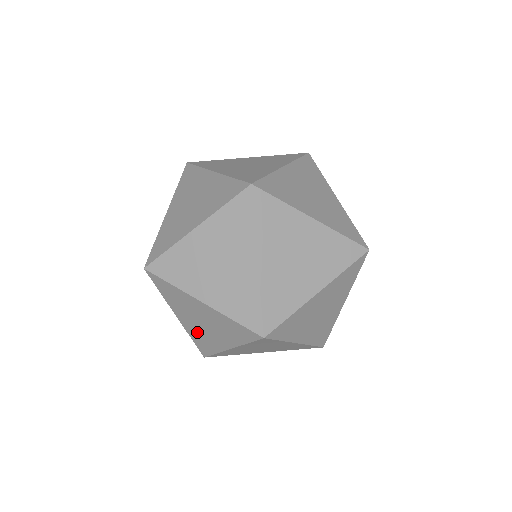
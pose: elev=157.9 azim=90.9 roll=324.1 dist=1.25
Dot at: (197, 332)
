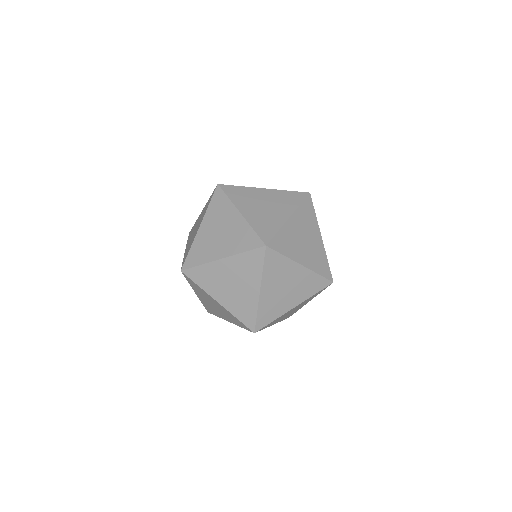
Dot at: (189, 245)
